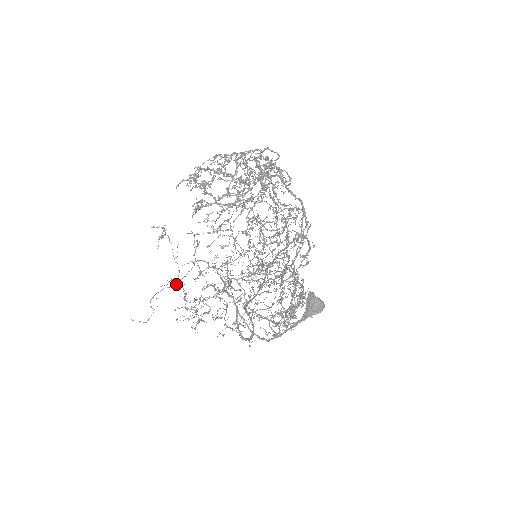
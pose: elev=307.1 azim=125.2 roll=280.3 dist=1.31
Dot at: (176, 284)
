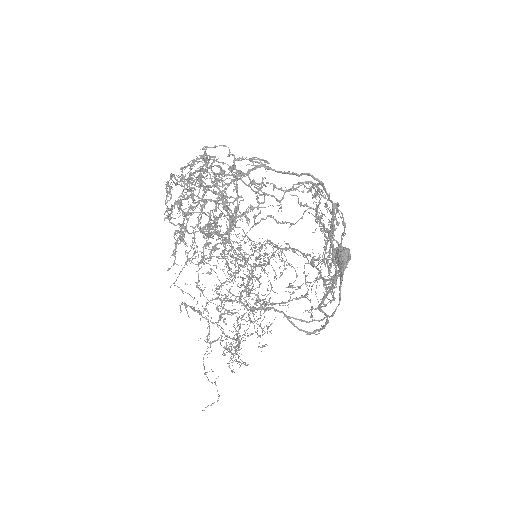
Dot at: (208, 342)
